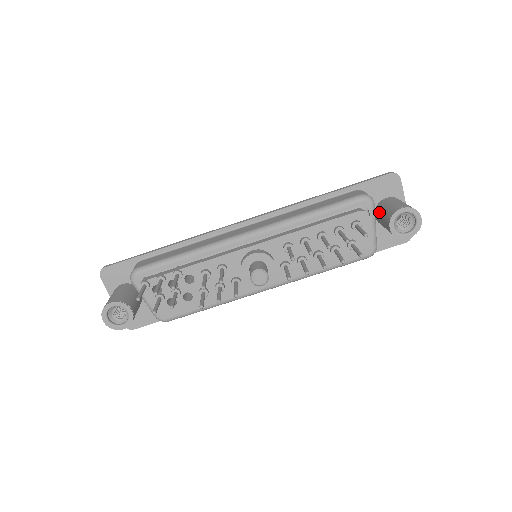
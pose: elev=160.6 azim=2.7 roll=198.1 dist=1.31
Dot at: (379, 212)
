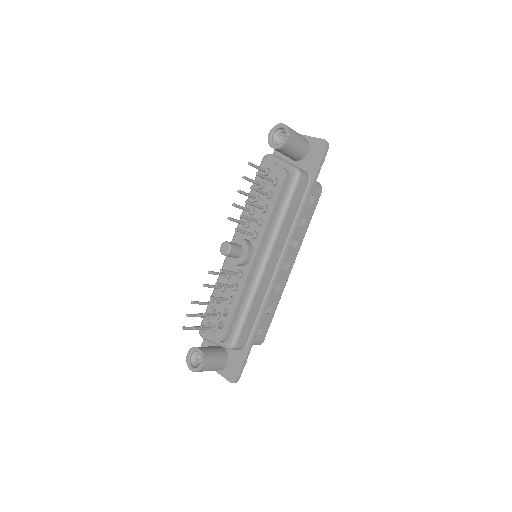
Dot at: occluded
